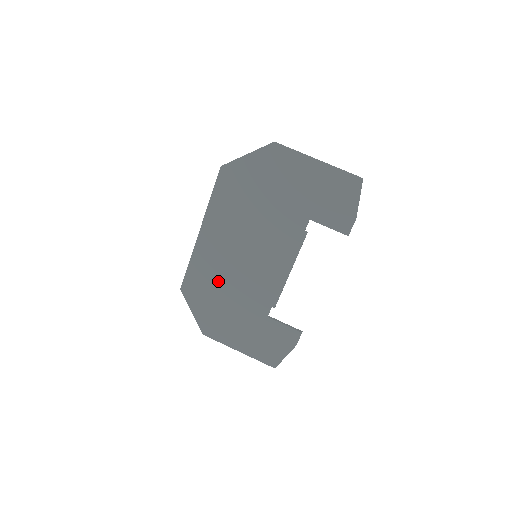
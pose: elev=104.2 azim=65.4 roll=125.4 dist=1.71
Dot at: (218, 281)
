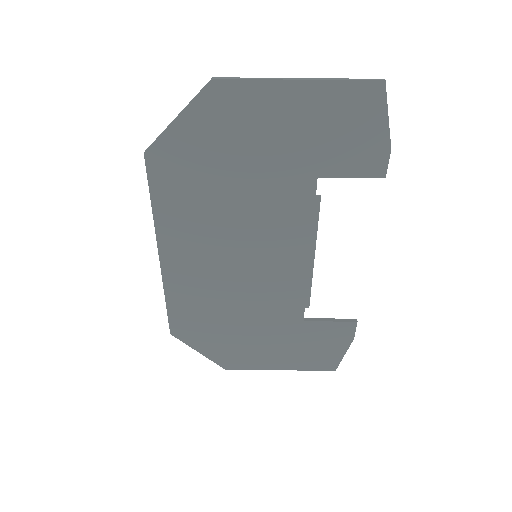
Dot at: (217, 306)
